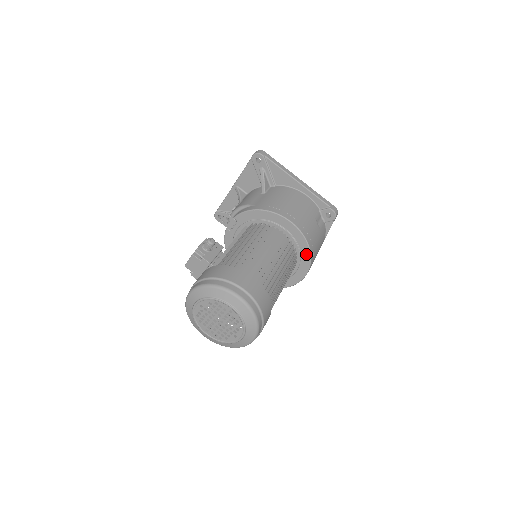
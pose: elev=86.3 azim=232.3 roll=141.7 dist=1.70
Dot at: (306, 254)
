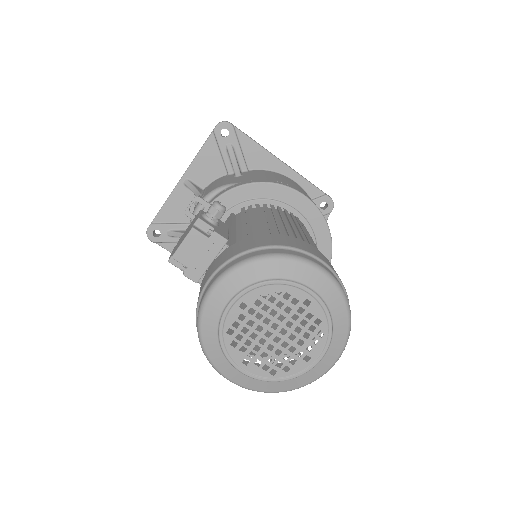
Dot at: (325, 246)
